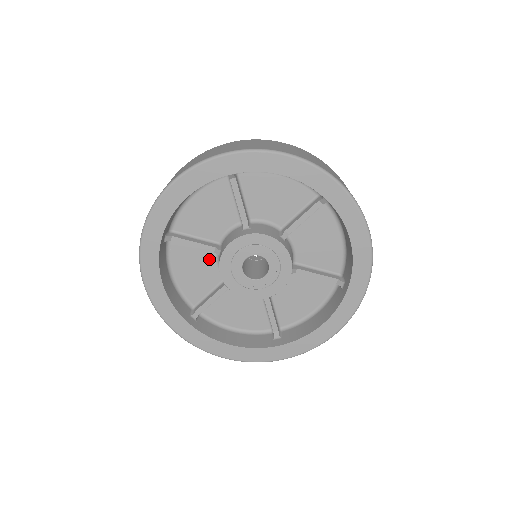
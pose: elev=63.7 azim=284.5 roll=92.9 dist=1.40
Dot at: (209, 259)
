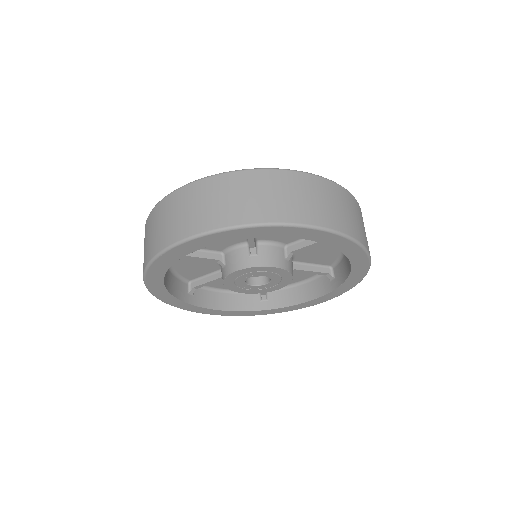
Dot at: occluded
